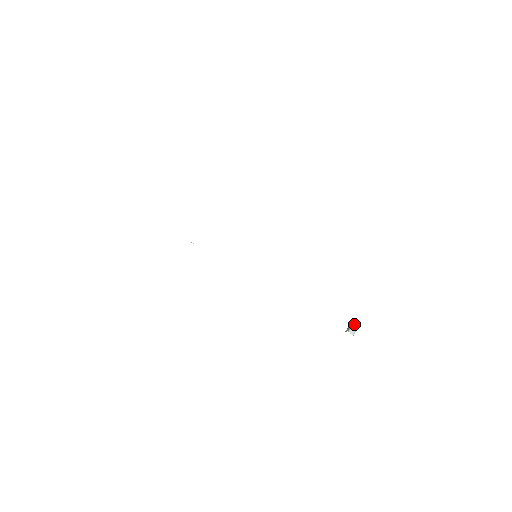
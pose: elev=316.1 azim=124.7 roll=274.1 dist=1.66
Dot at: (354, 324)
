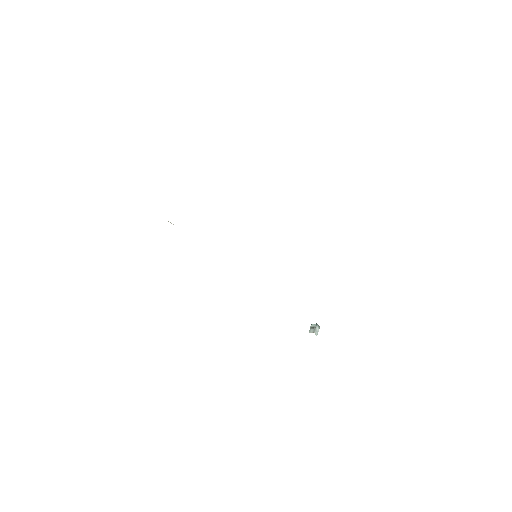
Dot at: (317, 326)
